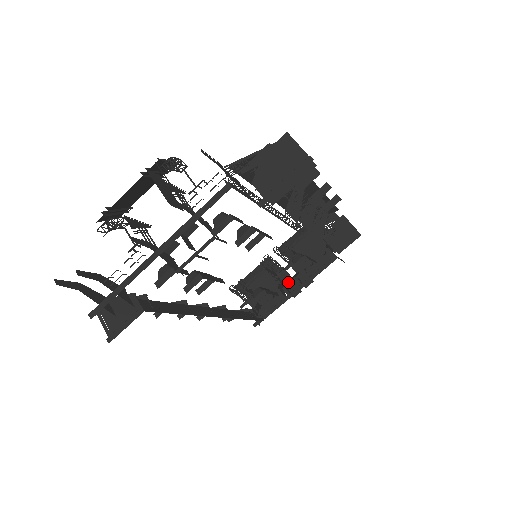
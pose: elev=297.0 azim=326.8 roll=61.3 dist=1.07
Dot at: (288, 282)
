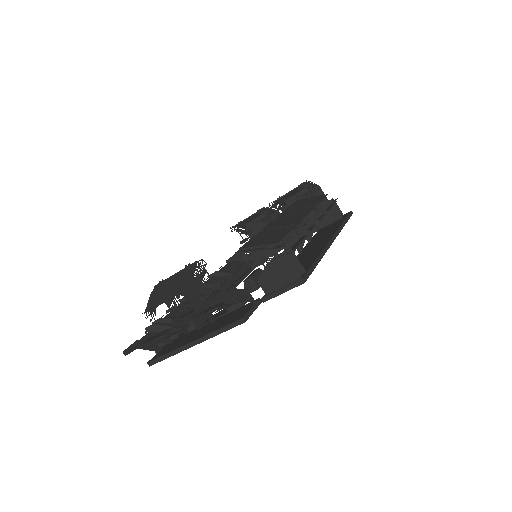
Dot at: occluded
